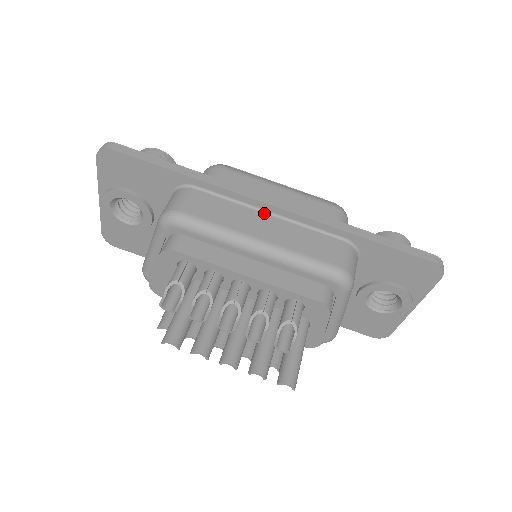
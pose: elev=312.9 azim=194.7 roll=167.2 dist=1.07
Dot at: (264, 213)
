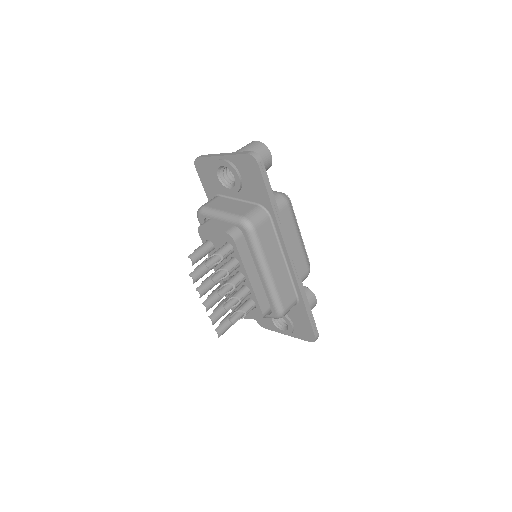
Dot at: (283, 257)
